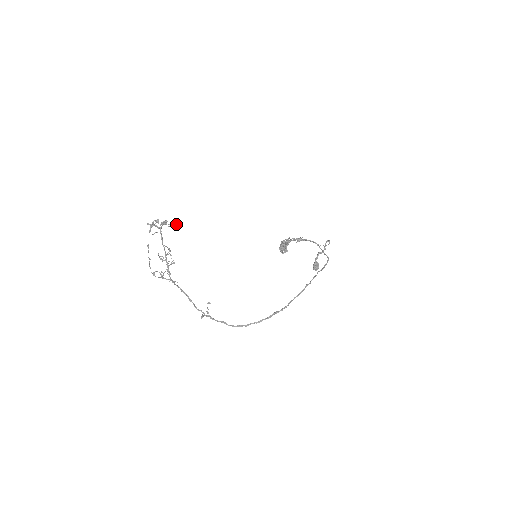
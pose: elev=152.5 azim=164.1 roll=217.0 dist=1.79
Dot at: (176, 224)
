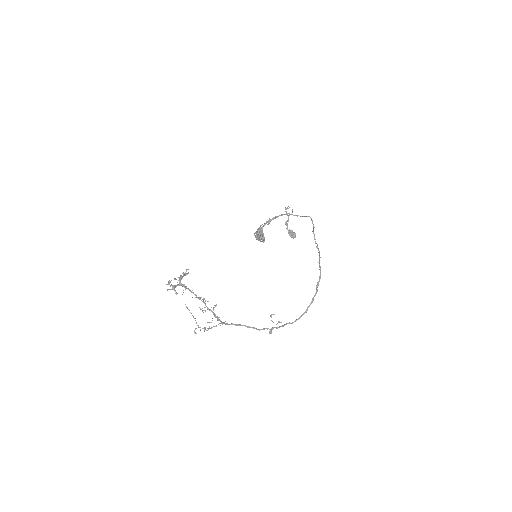
Dot at: (186, 274)
